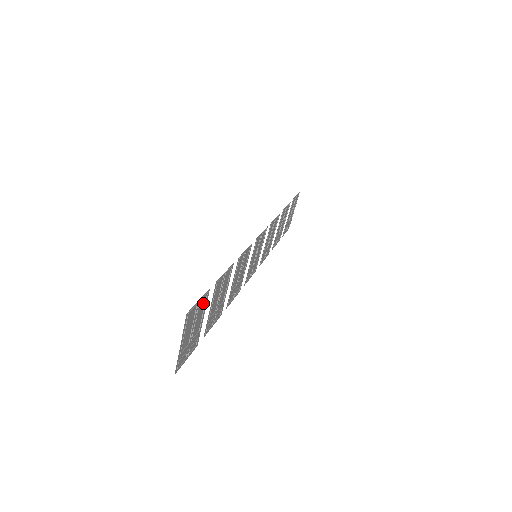
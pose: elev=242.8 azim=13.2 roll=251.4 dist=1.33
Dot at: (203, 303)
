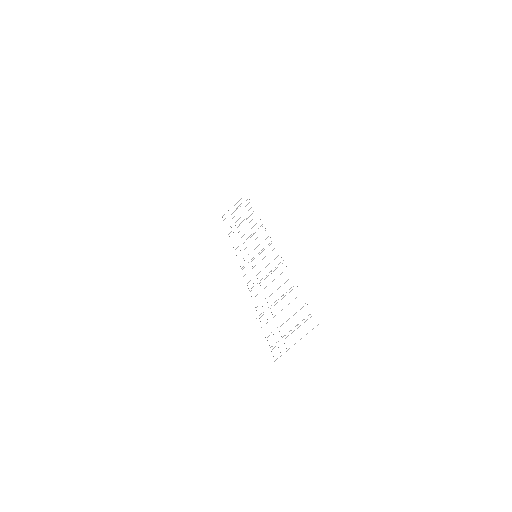
Dot at: occluded
